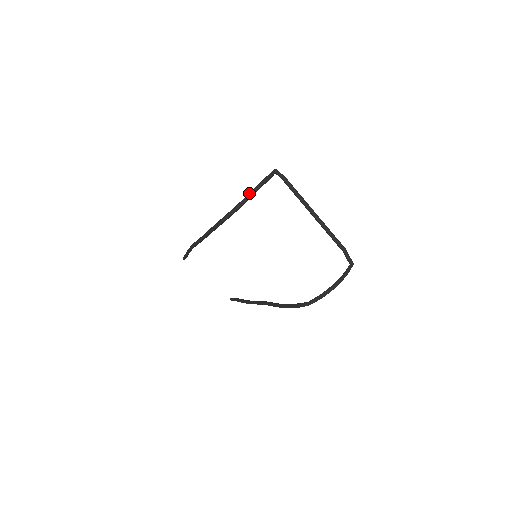
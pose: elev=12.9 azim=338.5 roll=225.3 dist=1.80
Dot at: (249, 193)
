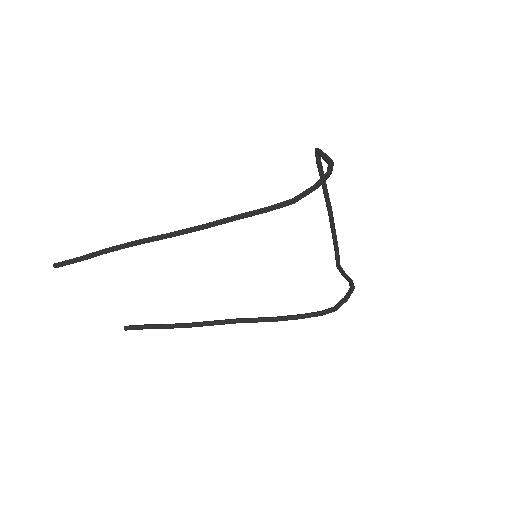
Dot at: (329, 170)
